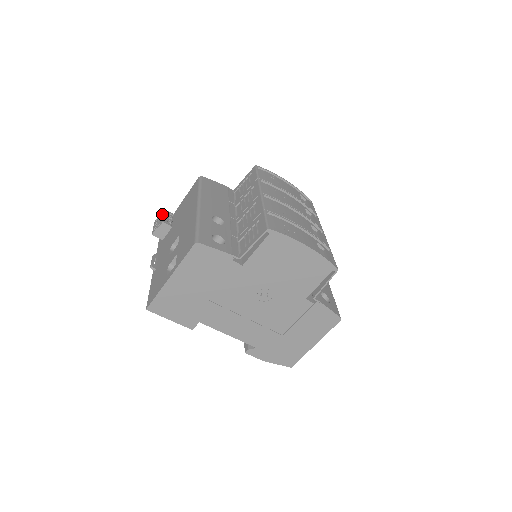
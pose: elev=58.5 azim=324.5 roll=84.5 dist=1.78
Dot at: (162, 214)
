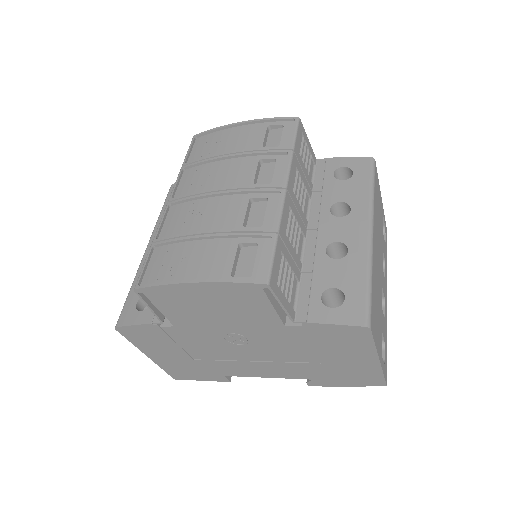
Dot at: occluded
